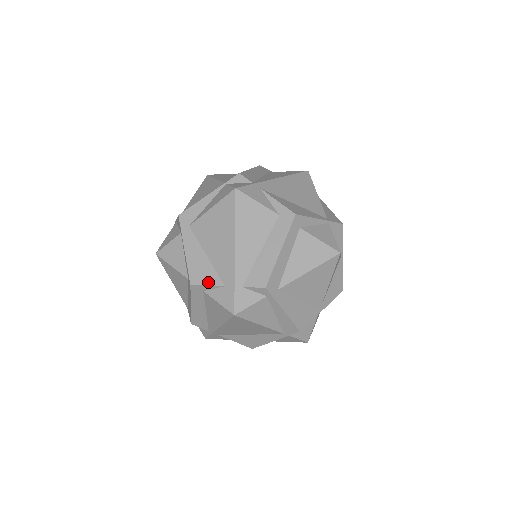
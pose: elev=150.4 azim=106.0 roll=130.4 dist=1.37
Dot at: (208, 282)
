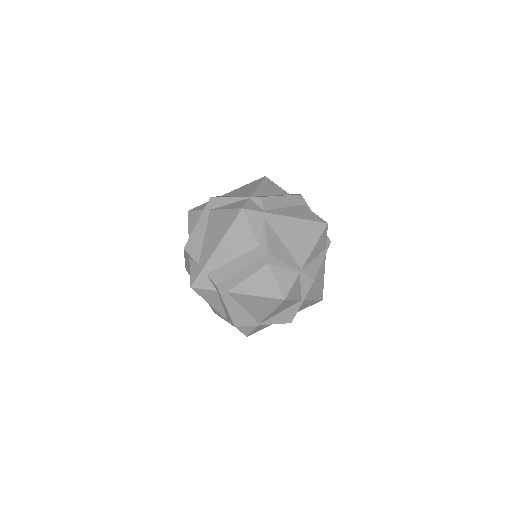
Dot at: (193, 255)
